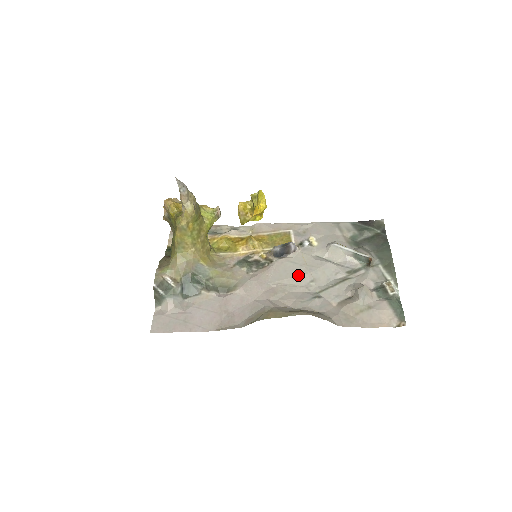
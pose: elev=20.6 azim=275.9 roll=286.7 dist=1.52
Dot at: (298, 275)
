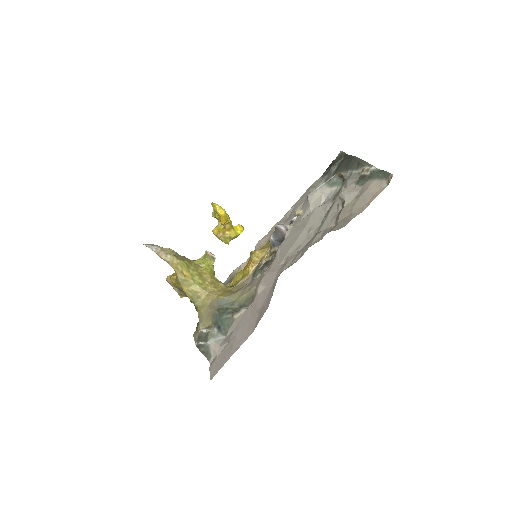
Dot at: (297, 238)
